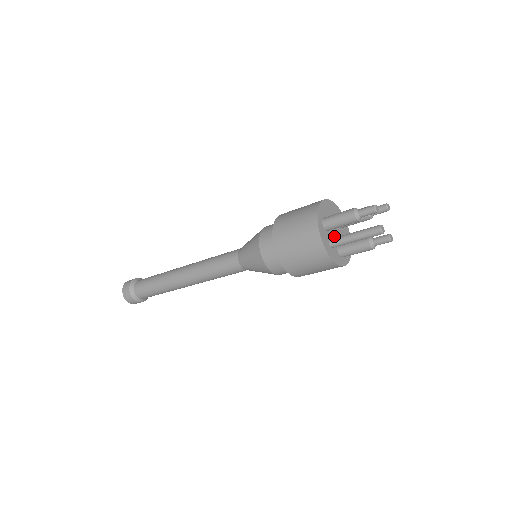
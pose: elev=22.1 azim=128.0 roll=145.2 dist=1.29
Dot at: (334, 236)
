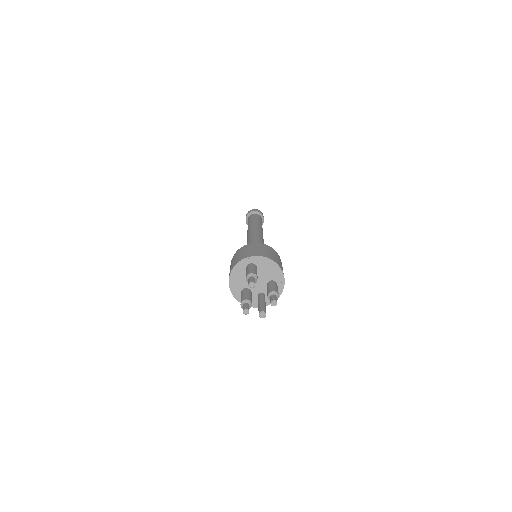
Dot at: (258, 286)
